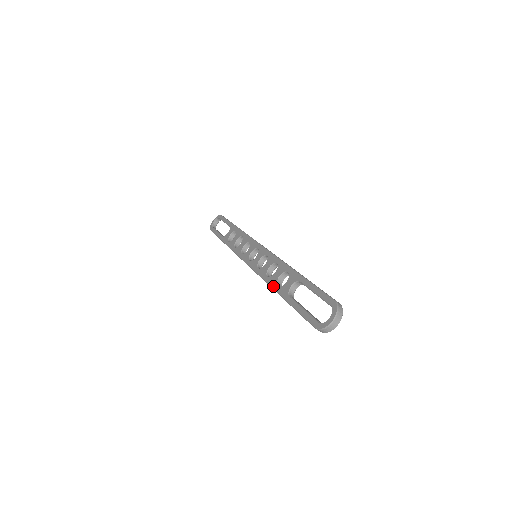
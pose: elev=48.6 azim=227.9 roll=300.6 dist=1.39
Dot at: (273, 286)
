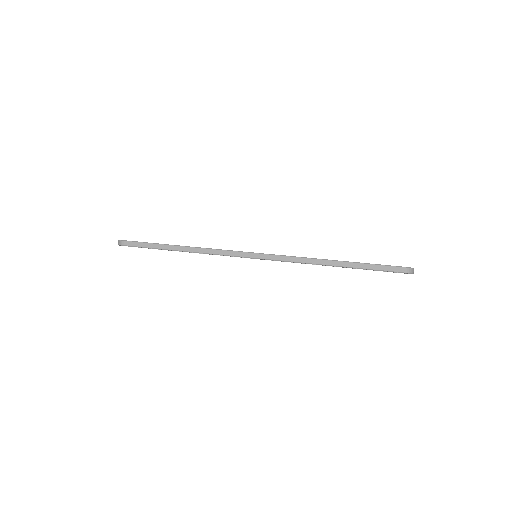
Dot at: occluded
